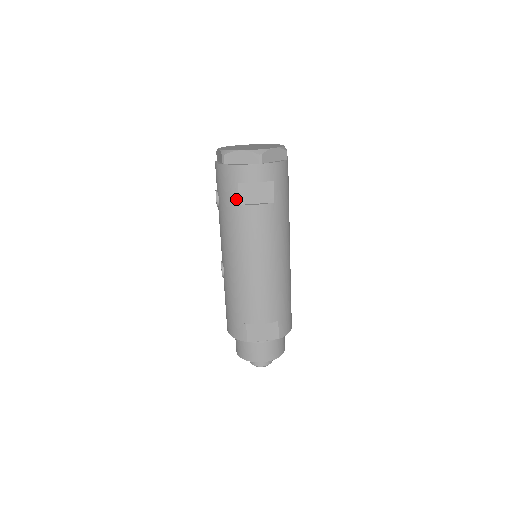
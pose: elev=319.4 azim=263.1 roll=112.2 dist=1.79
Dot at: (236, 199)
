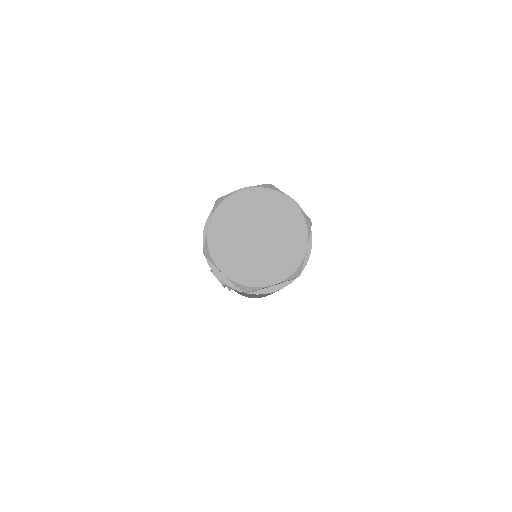
Dot at: occluded
